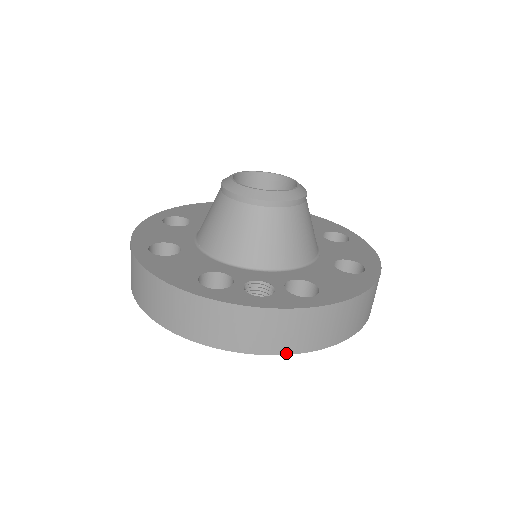
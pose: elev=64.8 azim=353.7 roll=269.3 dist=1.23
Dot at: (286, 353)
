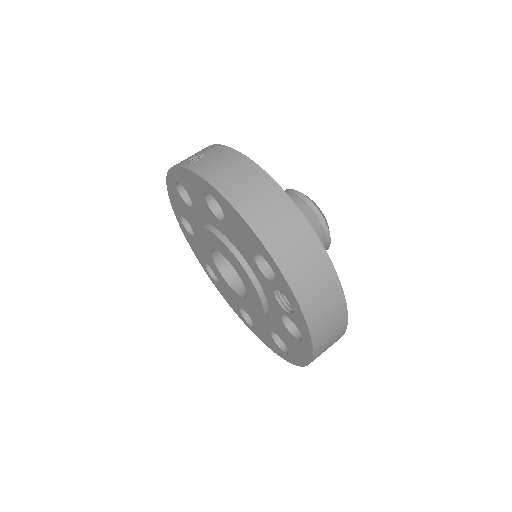
Dot at: (312, 334)
